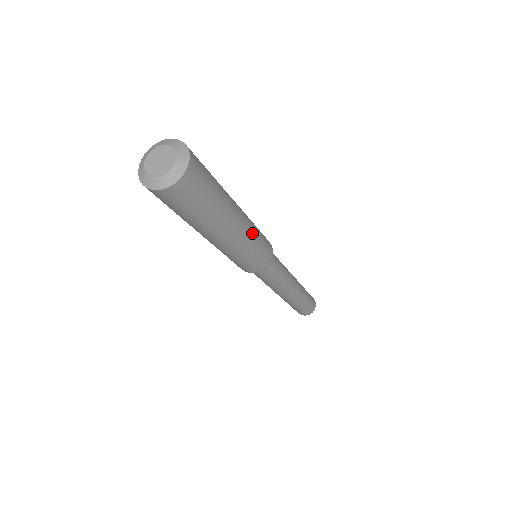
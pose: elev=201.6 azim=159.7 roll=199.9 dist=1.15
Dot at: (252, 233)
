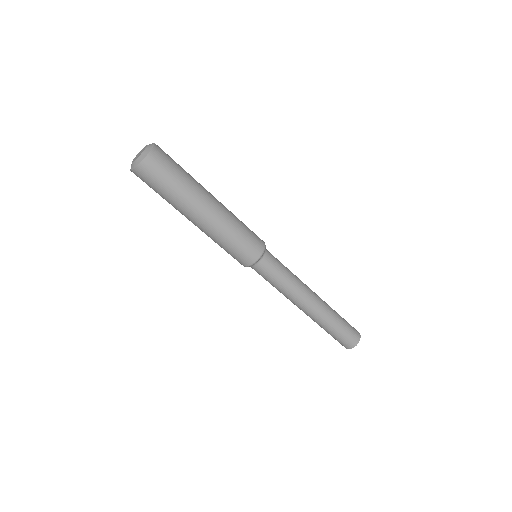
Dot at: occluded
